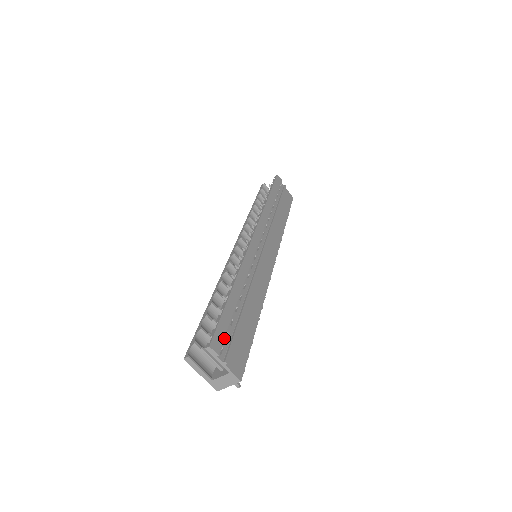
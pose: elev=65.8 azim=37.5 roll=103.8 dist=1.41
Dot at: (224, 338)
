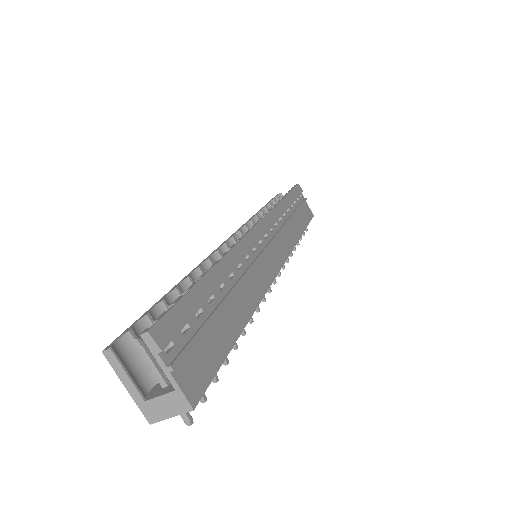
Dot at: (179, 329)
